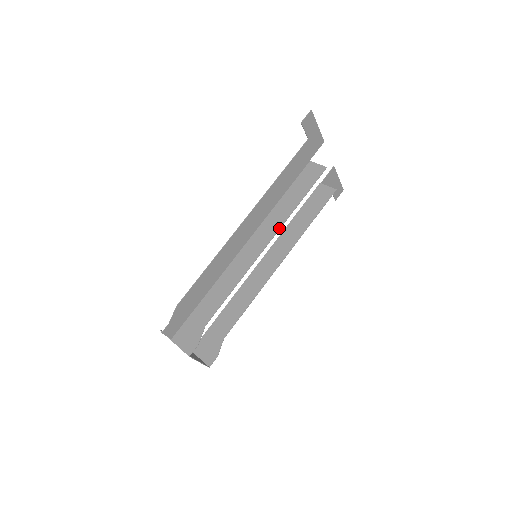
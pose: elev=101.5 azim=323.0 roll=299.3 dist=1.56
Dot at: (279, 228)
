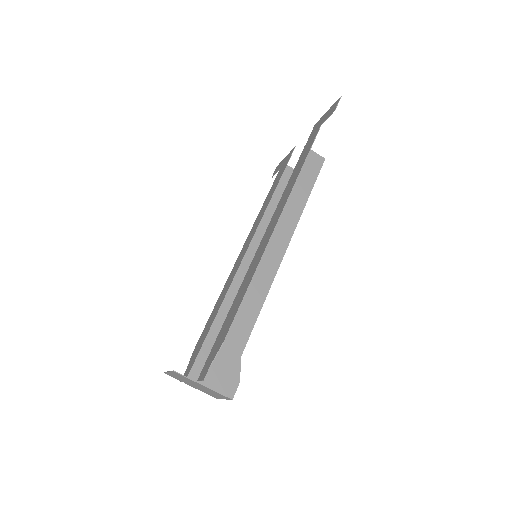
Dot at: (295, 228)
